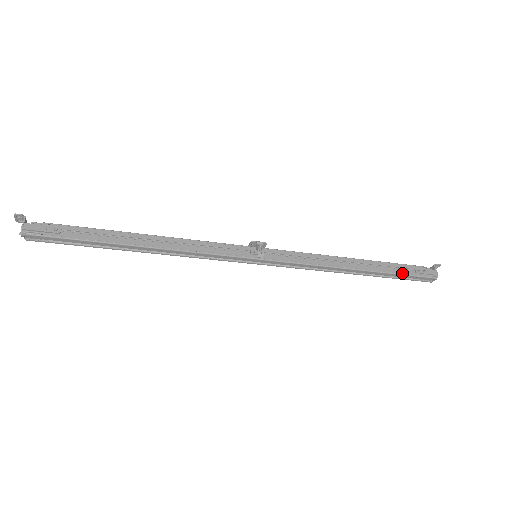
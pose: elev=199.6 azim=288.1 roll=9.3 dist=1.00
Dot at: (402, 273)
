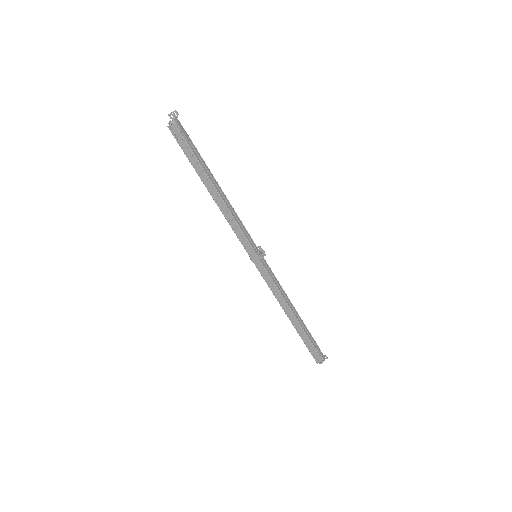
Dot at: (311, 341)
